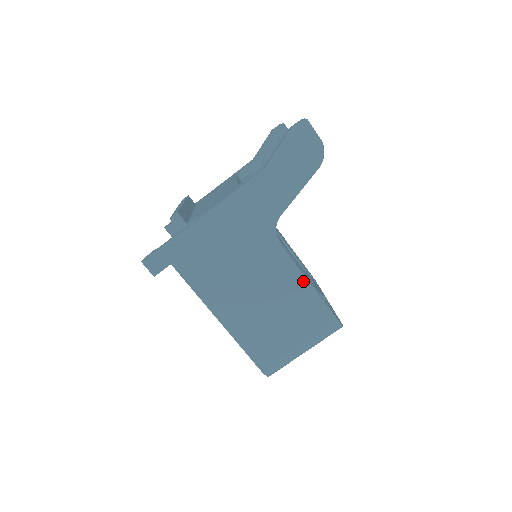
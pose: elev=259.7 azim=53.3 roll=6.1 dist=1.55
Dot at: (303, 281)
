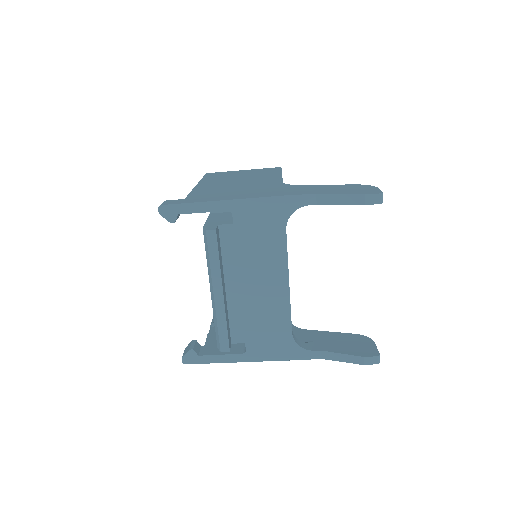
Dot at: occluded
